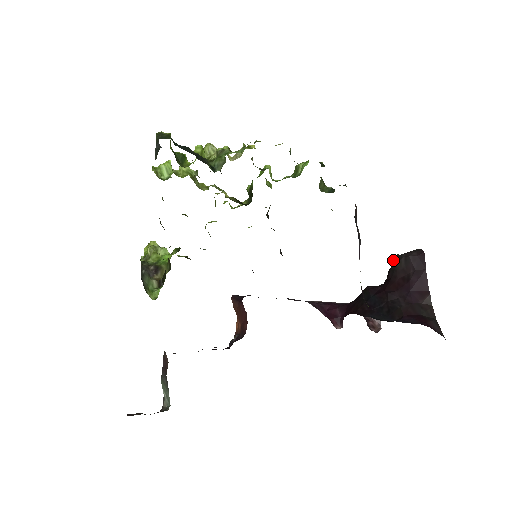
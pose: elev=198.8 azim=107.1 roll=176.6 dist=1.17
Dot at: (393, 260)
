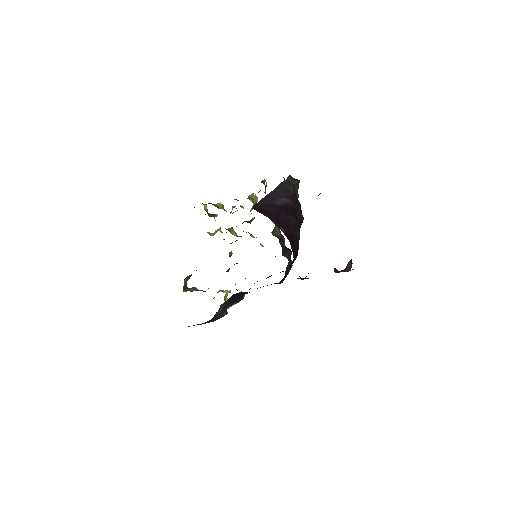
Dot at: occluded
